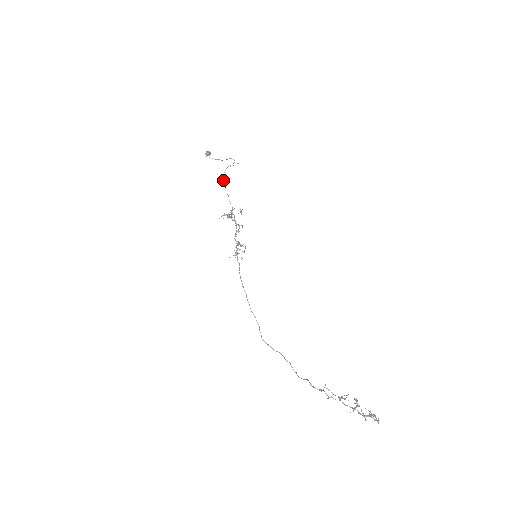
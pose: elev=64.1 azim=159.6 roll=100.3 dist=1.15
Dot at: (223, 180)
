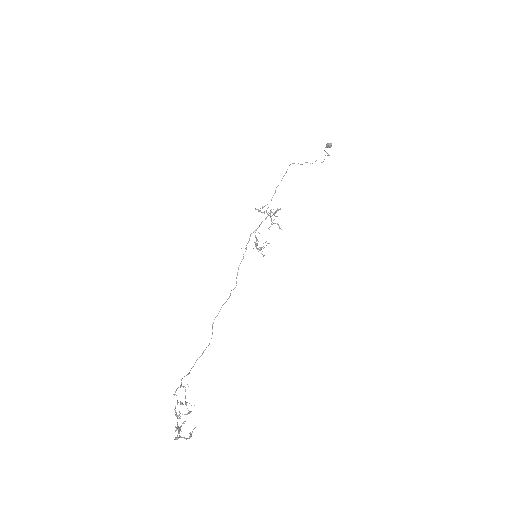
Dot at: (283, 176)
